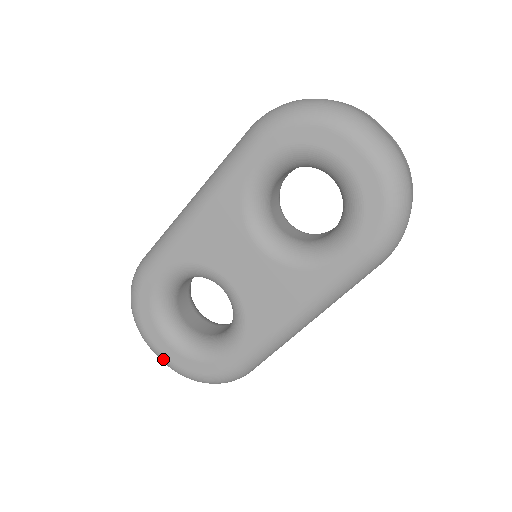
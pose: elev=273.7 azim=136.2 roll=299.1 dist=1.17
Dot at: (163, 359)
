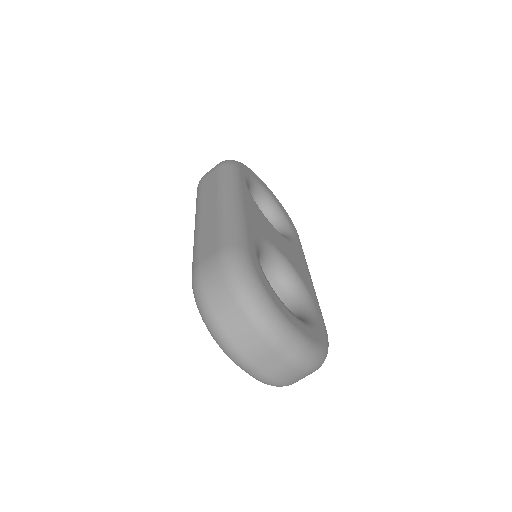
Dot at: occluded
